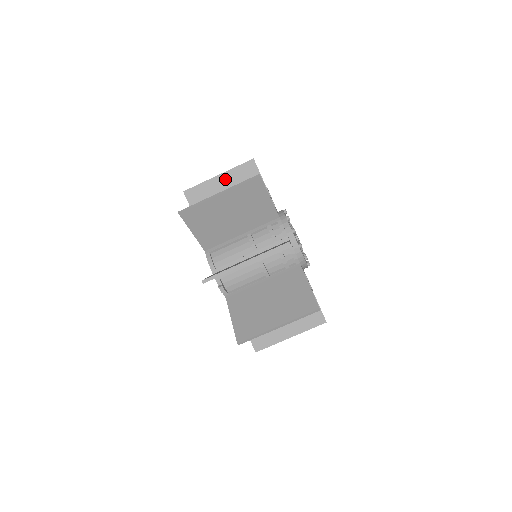
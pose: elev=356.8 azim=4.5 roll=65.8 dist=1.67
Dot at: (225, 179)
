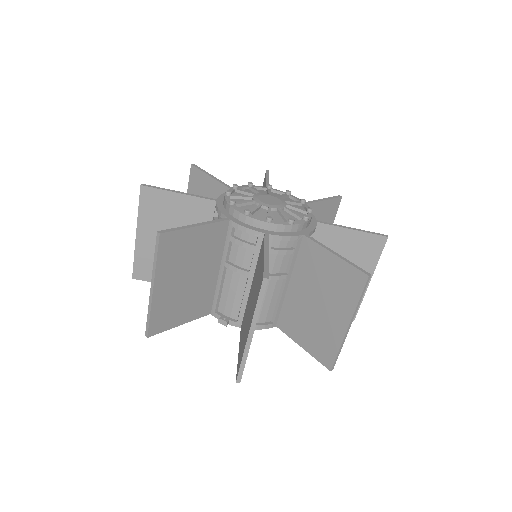
Dot at: (163, 280)
